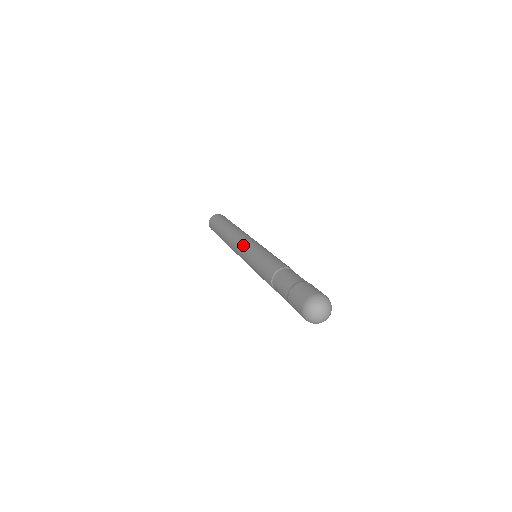
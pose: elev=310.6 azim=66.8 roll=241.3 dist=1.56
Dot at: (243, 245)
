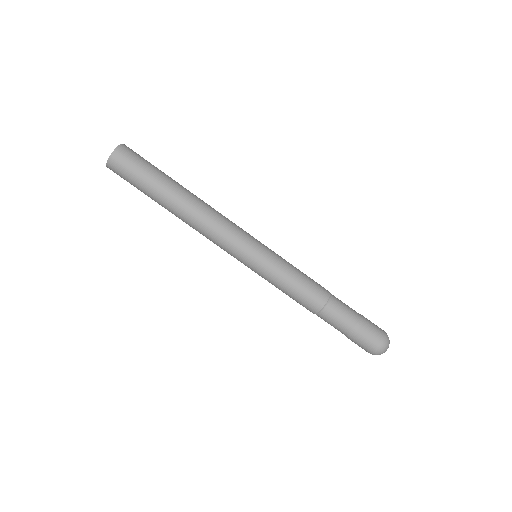
Dot at: (238, 254)
